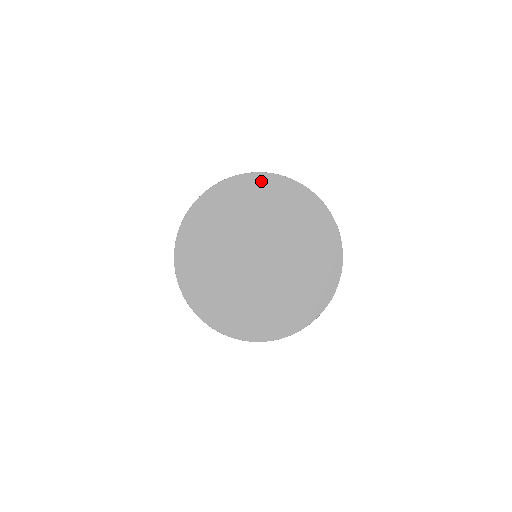
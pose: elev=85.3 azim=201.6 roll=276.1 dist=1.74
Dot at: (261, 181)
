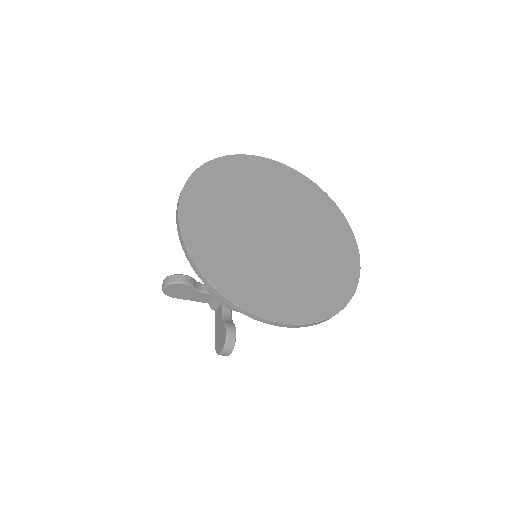
Dot at: (242, 162)
